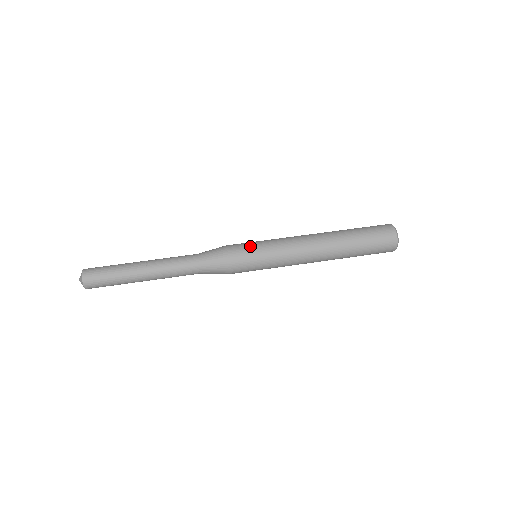
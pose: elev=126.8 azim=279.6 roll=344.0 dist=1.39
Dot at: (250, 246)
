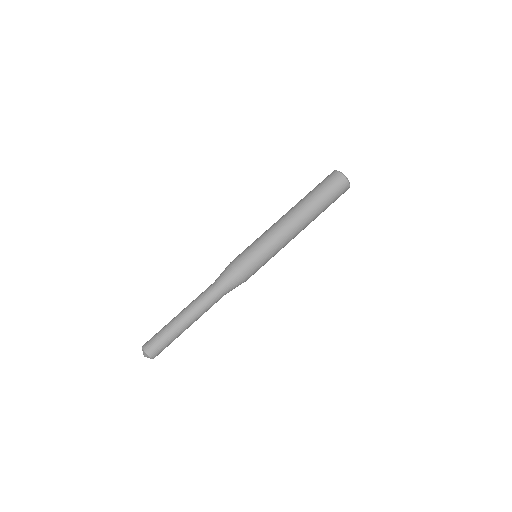
Dot at: (245, 250)
